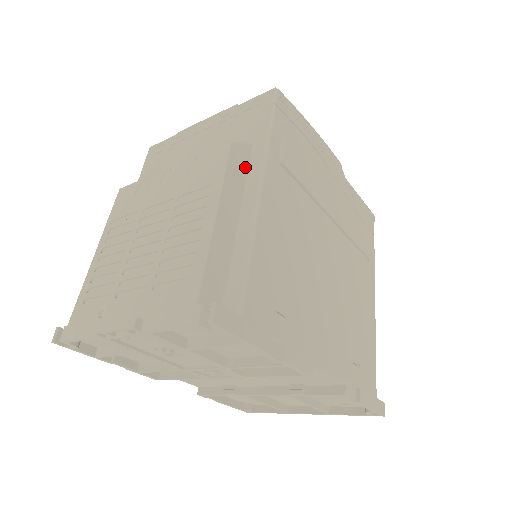
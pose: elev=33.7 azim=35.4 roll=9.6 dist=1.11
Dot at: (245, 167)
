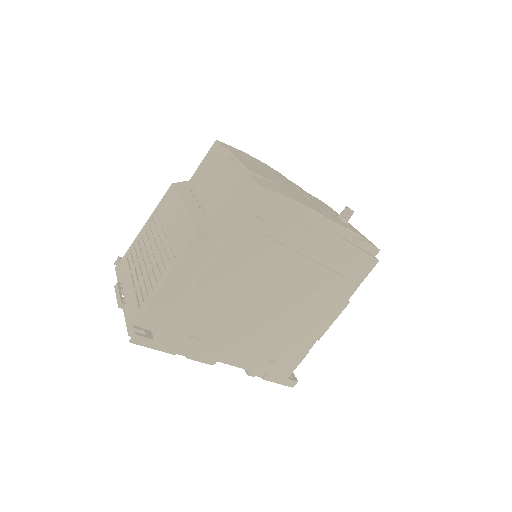
Dot at: (208, 244)
